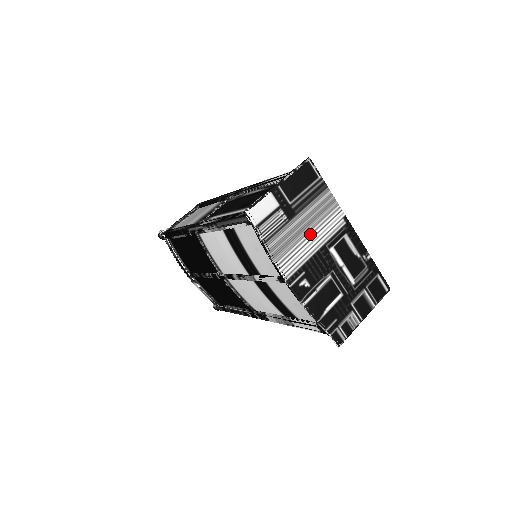
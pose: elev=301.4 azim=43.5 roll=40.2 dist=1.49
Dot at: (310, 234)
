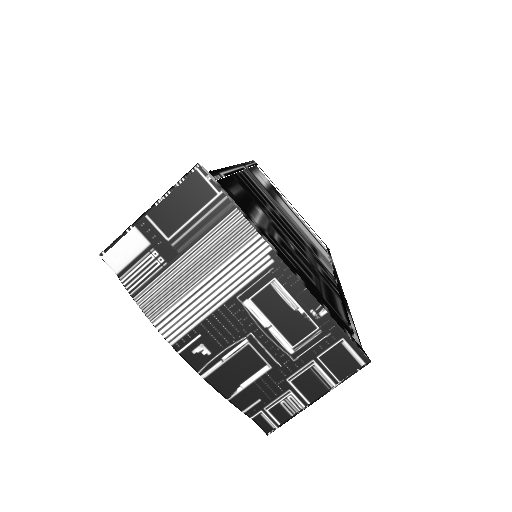
Dot at: (206, 282)
